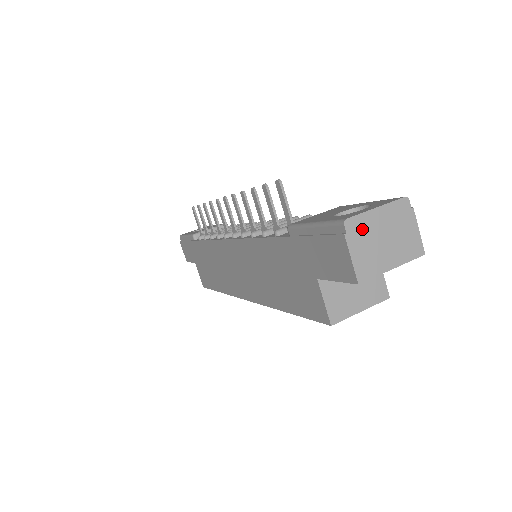
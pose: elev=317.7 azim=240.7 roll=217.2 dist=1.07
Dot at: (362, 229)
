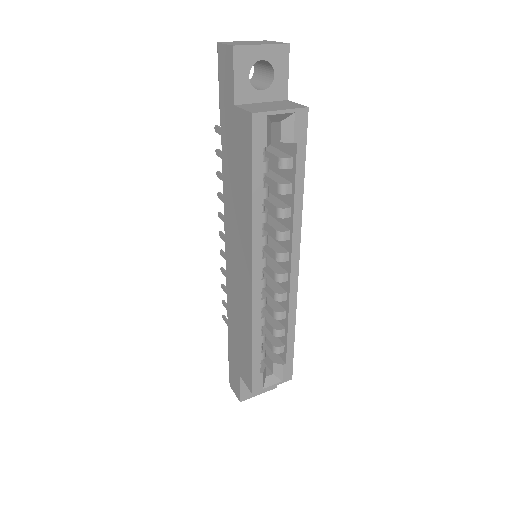
Dot at: occluded
